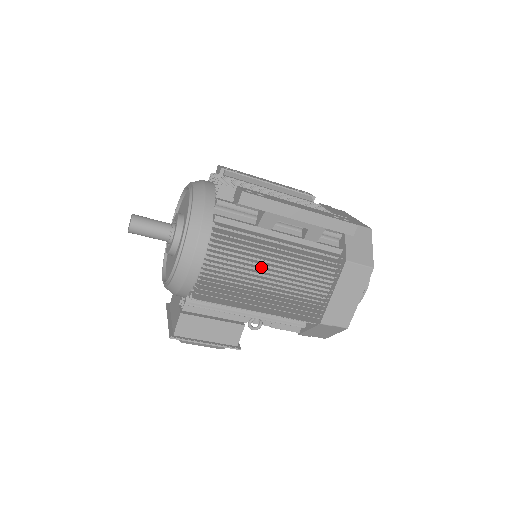
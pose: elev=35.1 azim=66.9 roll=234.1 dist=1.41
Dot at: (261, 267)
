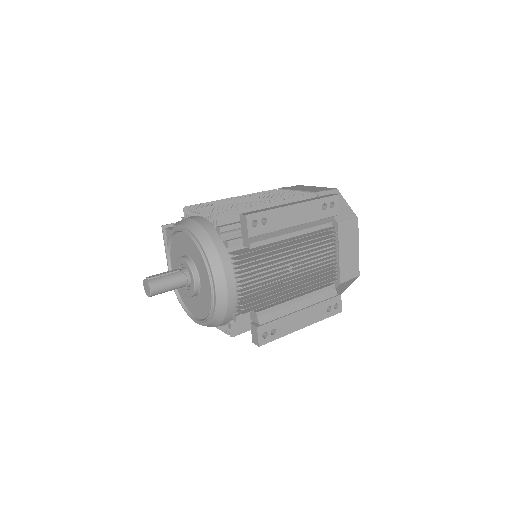
Dot at: occluded
